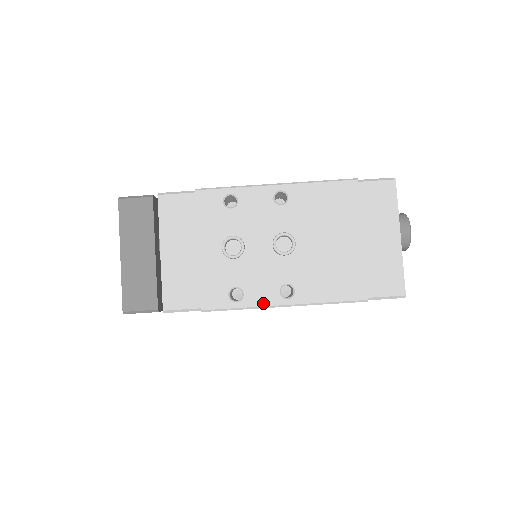
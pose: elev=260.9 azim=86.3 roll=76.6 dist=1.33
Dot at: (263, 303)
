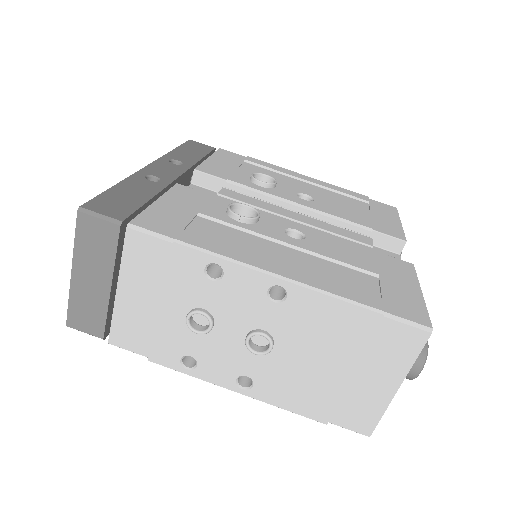
Dot at: (215, 381)
